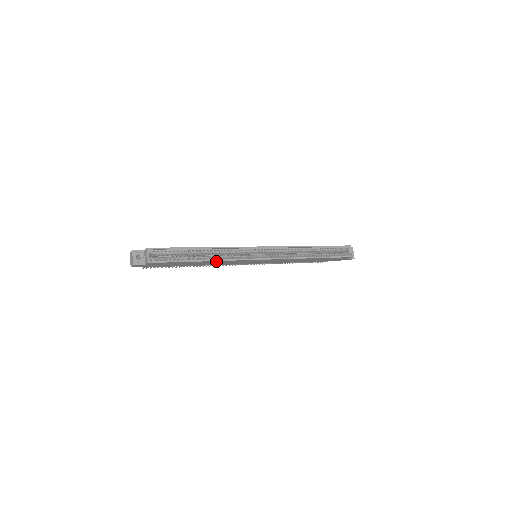
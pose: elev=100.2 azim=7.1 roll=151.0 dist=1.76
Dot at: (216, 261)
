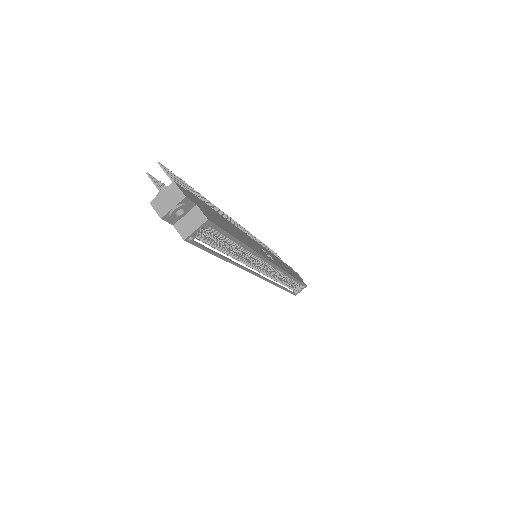
Dot at: (234, 262)
